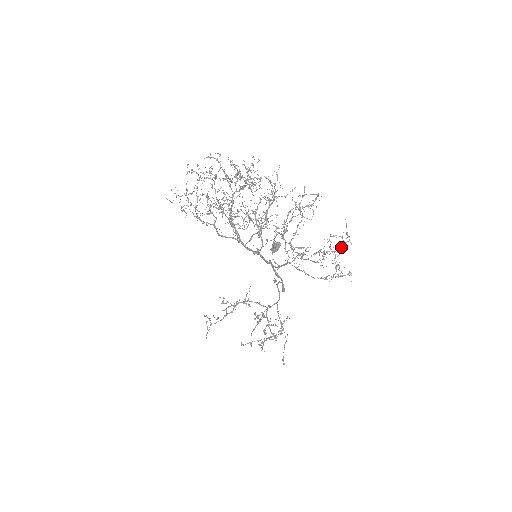
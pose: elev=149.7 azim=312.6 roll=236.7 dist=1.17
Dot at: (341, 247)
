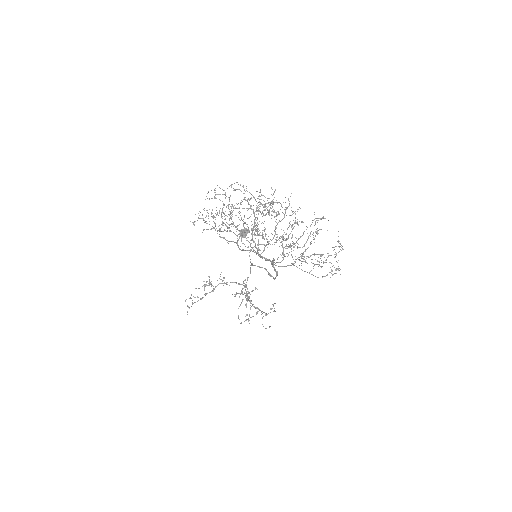
Dot at: occluded
